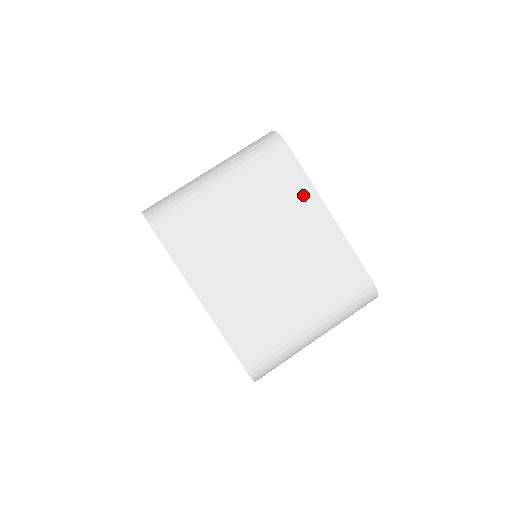
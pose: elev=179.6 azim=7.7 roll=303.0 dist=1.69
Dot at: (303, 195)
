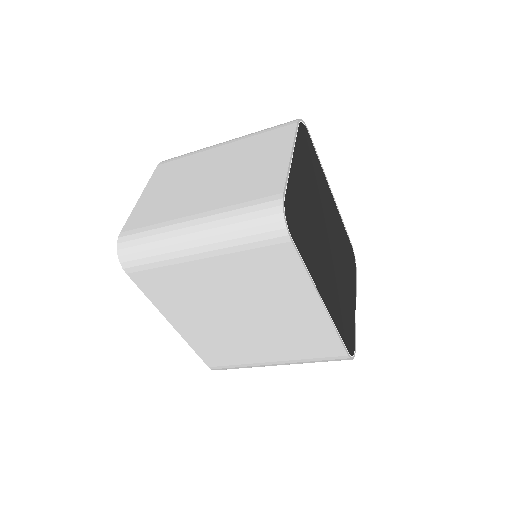
Dot at: (295, 284)
